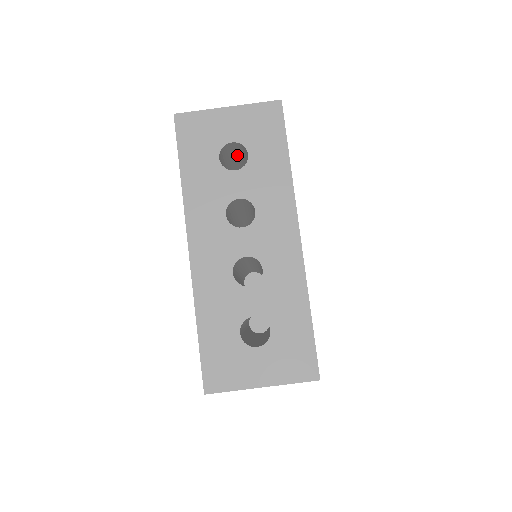
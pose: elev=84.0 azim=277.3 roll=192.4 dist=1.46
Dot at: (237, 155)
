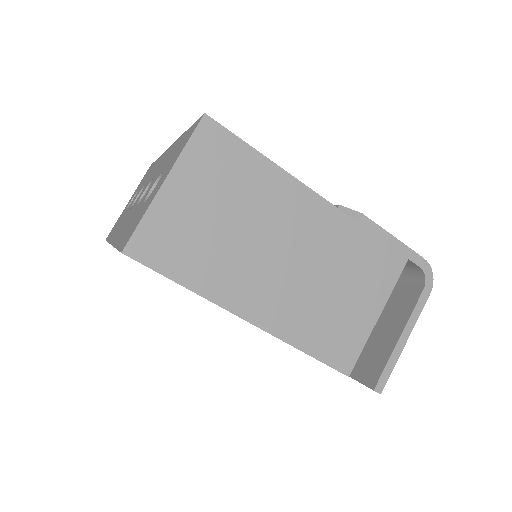
Dot at: occluded
